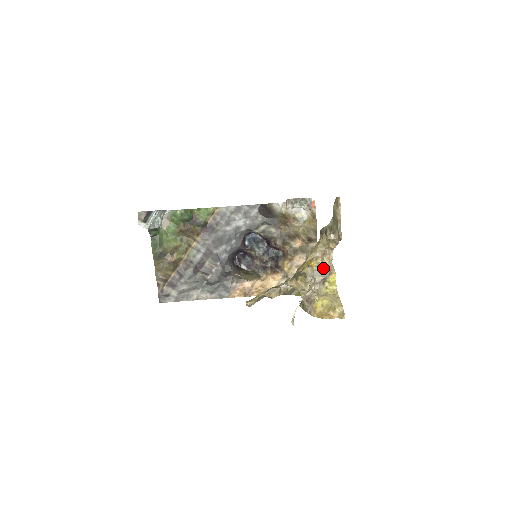
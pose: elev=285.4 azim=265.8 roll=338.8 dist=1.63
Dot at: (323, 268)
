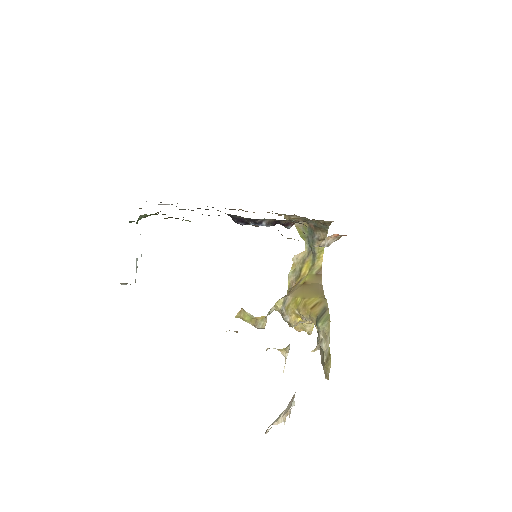
Dot at: occluded
